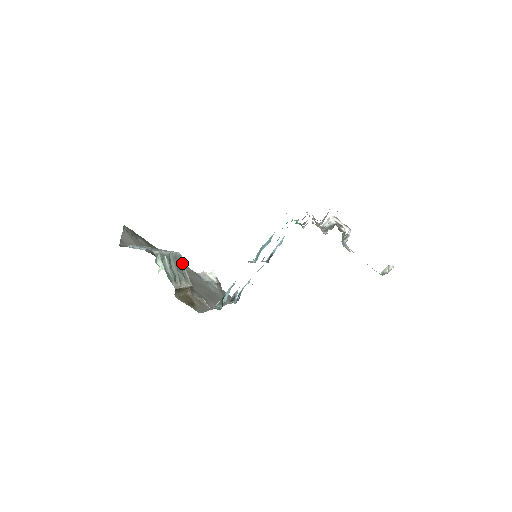
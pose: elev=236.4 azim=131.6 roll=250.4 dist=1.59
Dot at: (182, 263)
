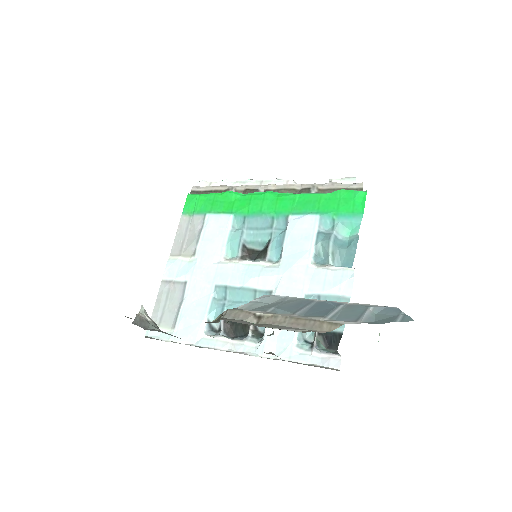
Dot at: occluded
